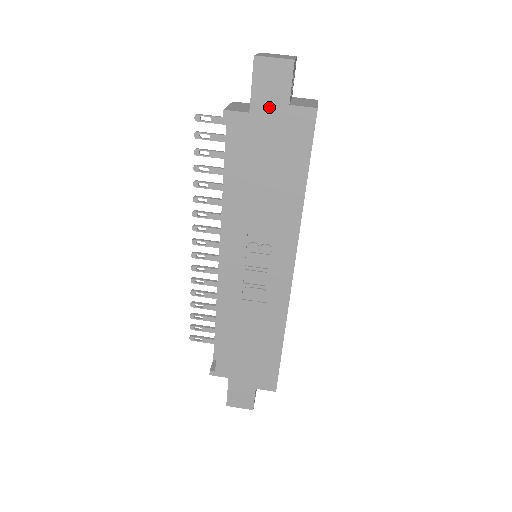
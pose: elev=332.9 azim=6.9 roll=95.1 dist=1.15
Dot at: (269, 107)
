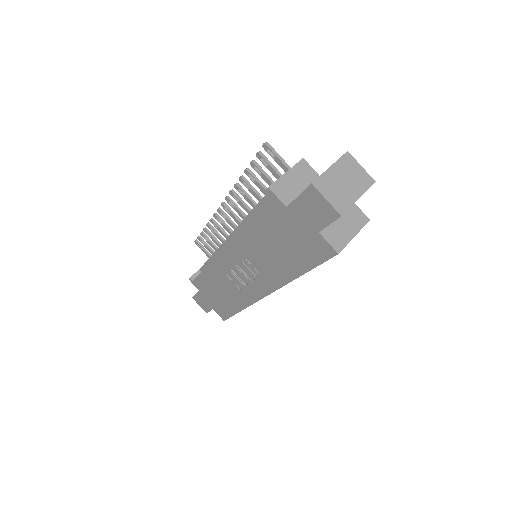
Dot at: (303, 219)
